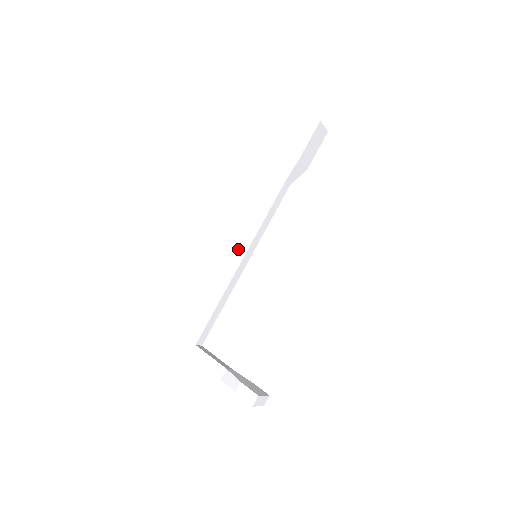
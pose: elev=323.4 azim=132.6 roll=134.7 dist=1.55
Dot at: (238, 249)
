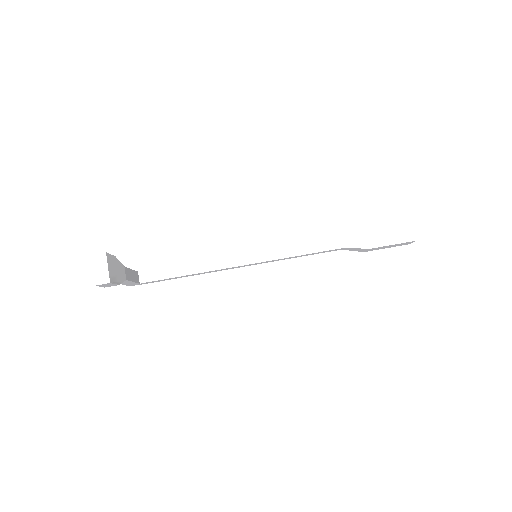
Dot at: occluded
